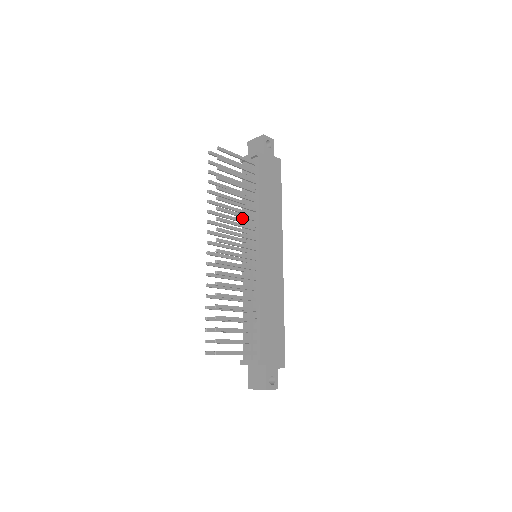
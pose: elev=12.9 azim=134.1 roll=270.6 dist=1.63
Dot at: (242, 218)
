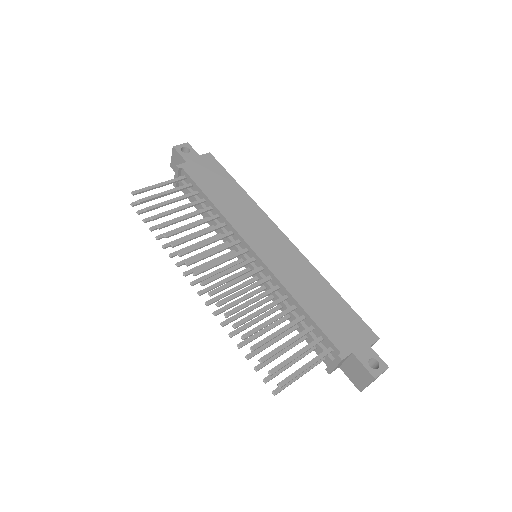
Dot at: occluded
